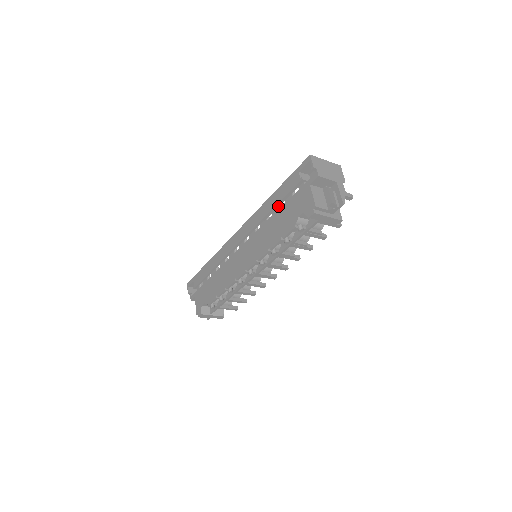
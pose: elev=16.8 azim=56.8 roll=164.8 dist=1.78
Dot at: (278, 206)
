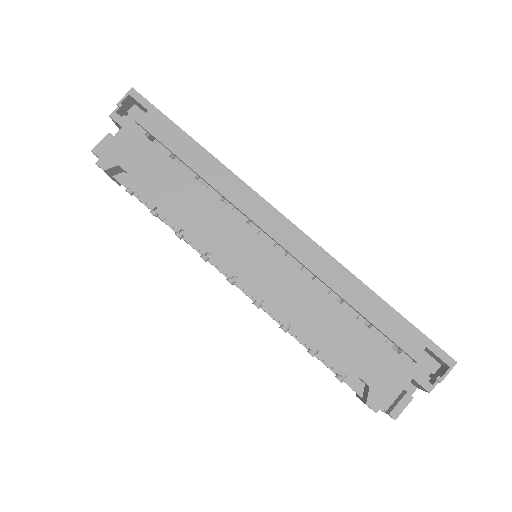
Dot at: (360, 313)
